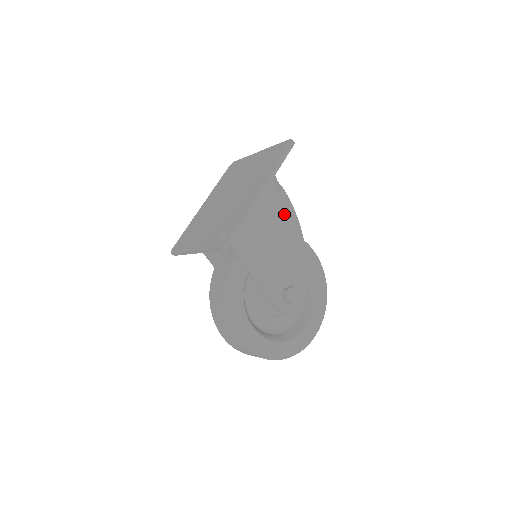
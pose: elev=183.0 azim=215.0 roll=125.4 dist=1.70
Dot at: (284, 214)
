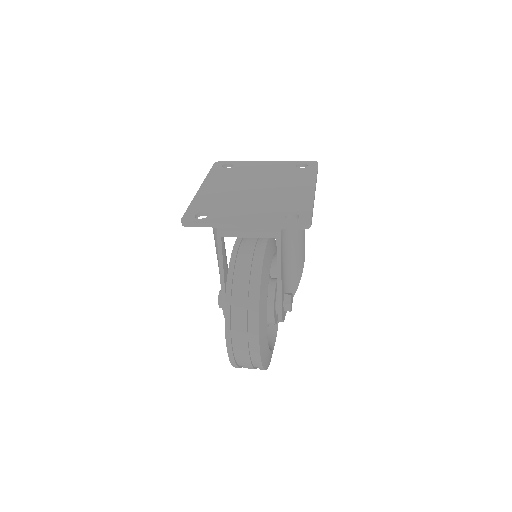
Dot at: occluded
